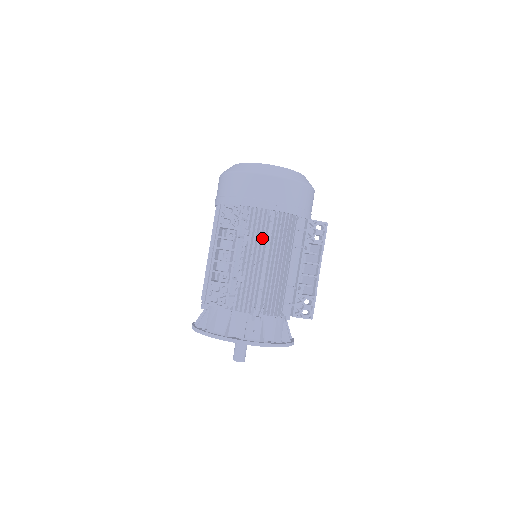
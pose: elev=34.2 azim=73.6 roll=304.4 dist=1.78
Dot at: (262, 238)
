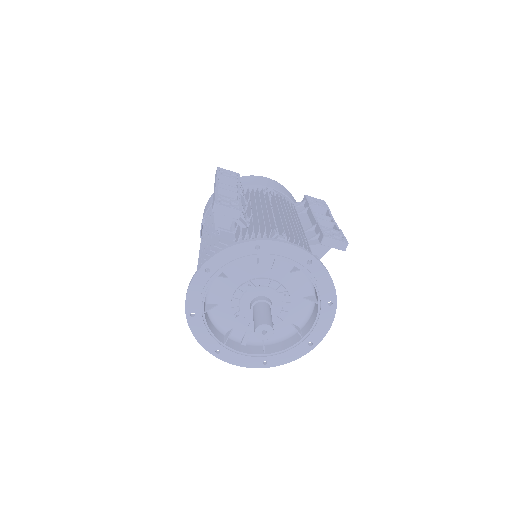
Dot at: (264, 198)
